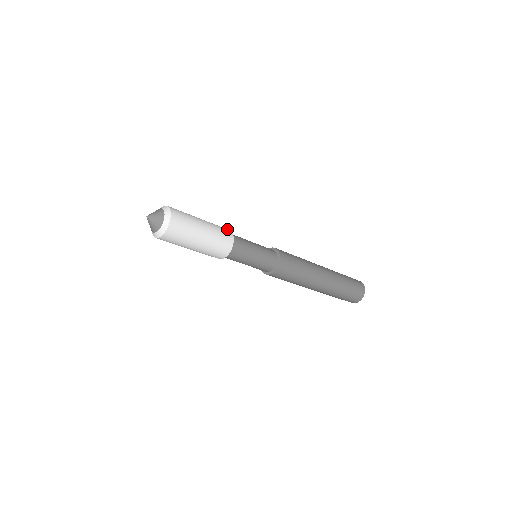
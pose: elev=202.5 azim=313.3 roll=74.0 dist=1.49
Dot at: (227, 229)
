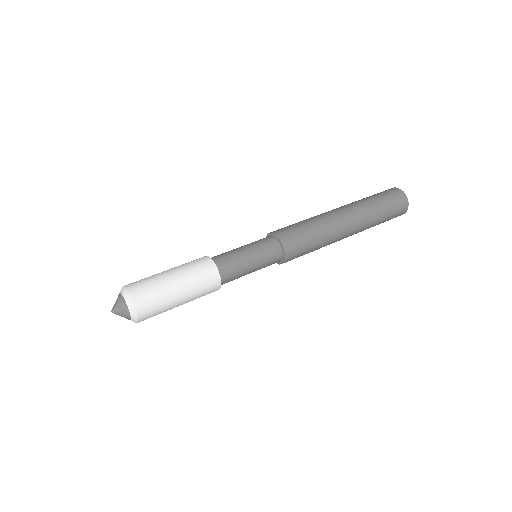
Dot at: (215, 275)
